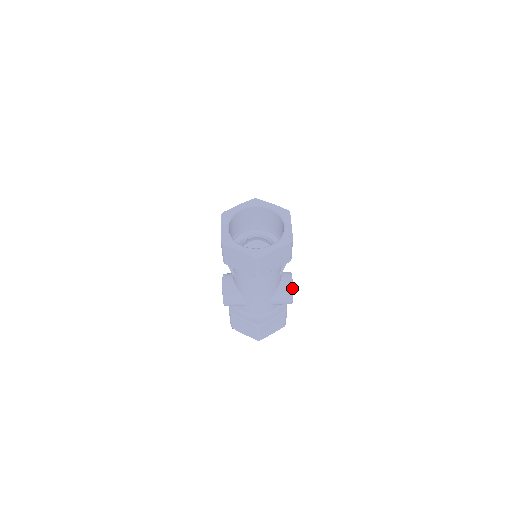
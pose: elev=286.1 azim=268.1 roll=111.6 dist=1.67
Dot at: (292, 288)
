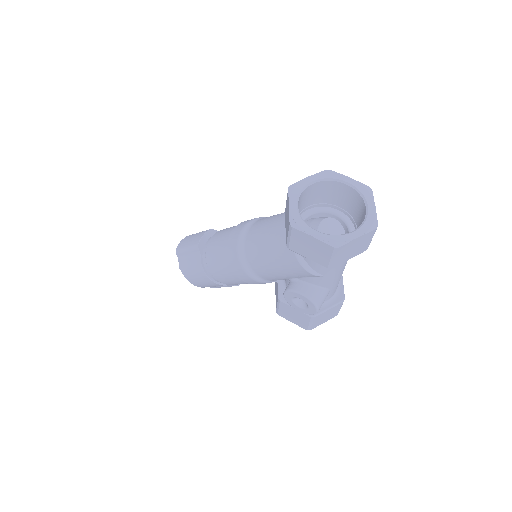
Dot at: occluded
